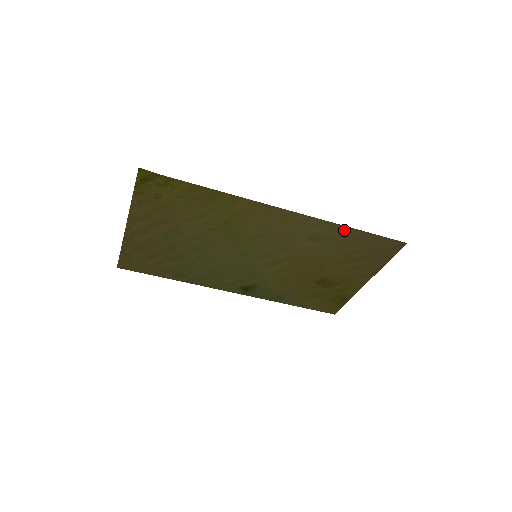
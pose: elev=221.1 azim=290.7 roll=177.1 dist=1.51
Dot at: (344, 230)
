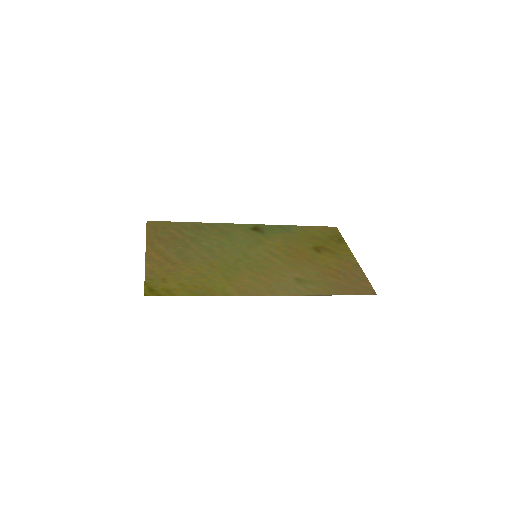
Dot at: (321, 292)
